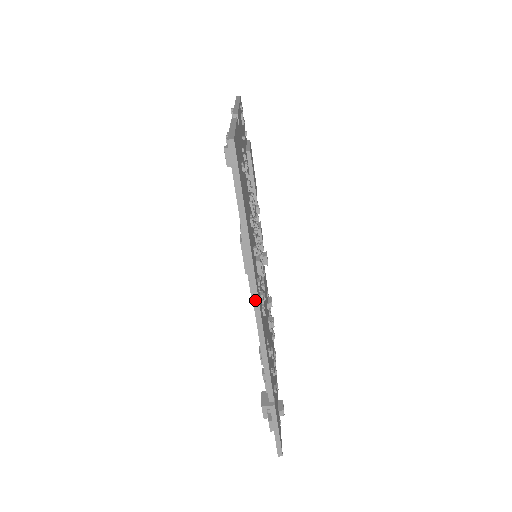
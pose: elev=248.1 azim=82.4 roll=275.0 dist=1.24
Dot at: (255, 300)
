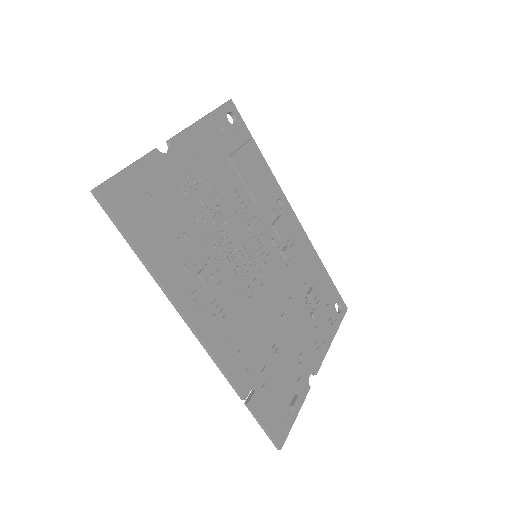
Dot at: (180, 314)
